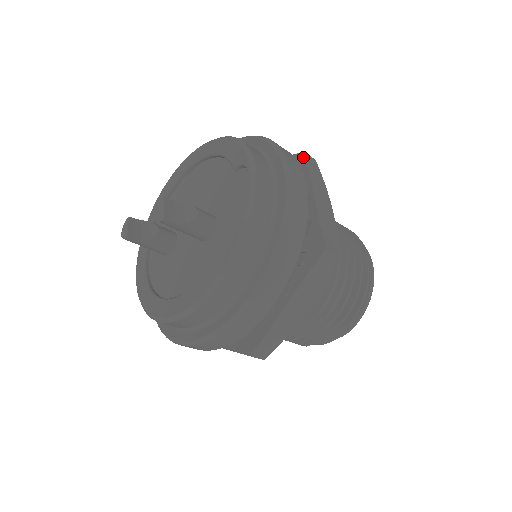
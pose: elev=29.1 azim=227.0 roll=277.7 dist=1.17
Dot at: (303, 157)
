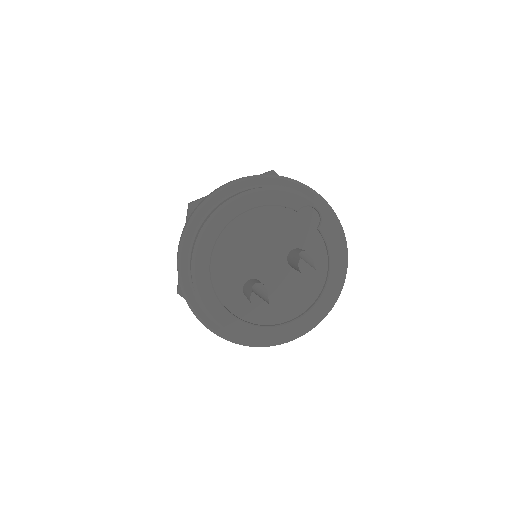
Dot at: (275, 174)
